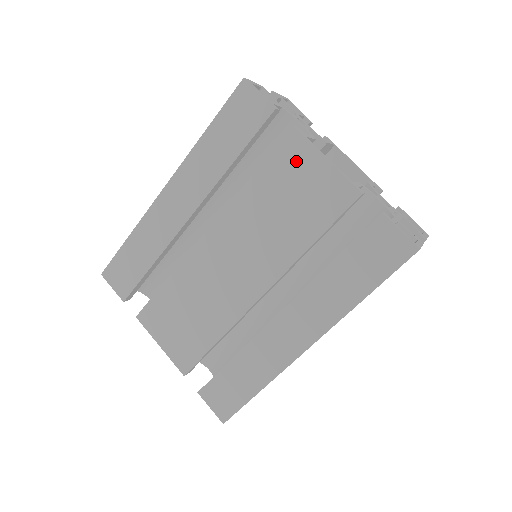
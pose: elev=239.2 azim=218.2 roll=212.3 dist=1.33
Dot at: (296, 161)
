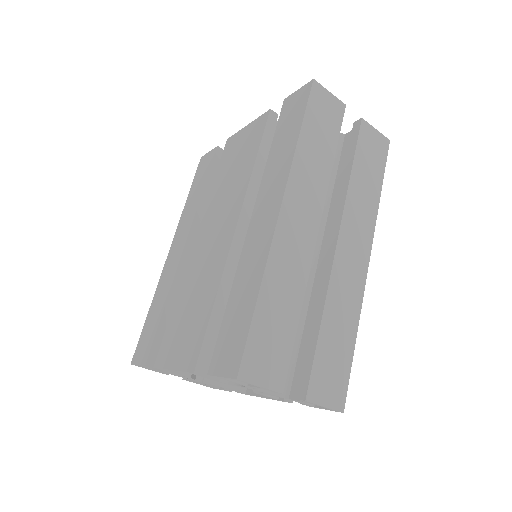
Dot at: (233, 146)
